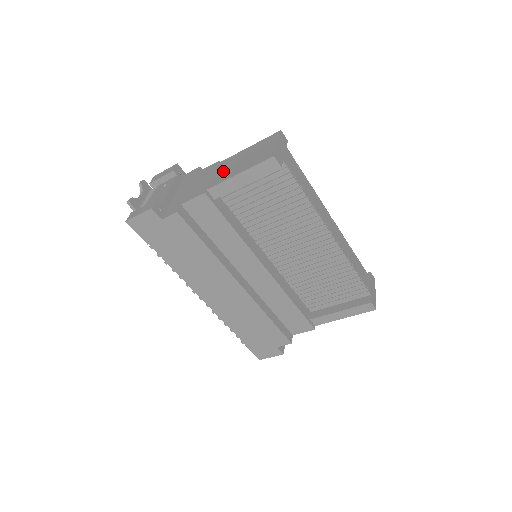
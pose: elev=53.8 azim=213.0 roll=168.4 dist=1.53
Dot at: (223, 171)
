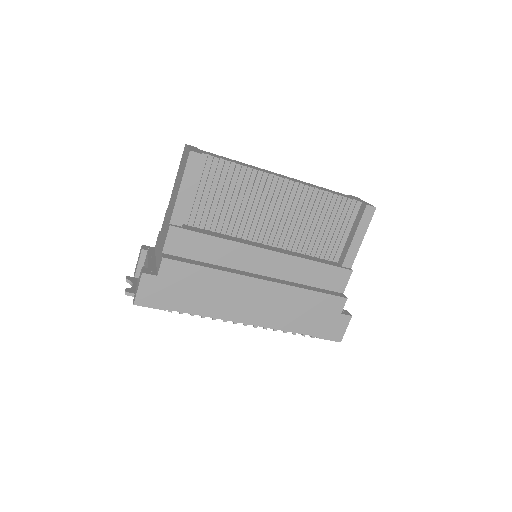
Dot at: (171, 205)
